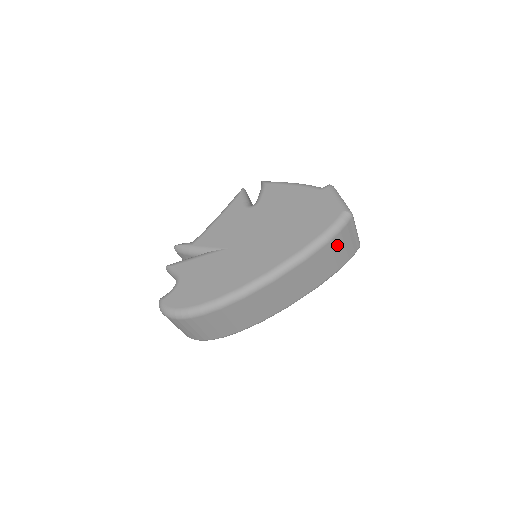
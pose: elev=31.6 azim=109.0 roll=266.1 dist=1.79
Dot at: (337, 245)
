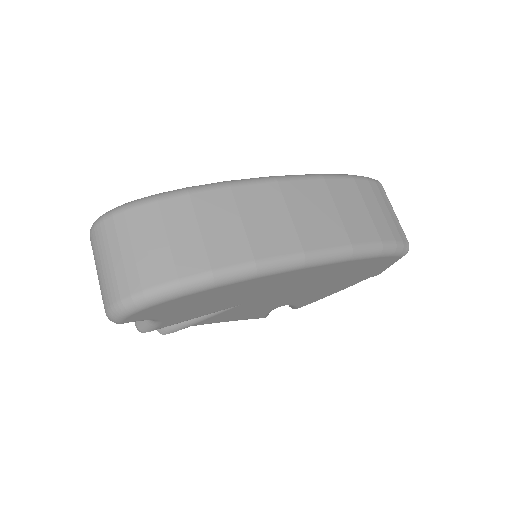
Dot at: (368, 197)
